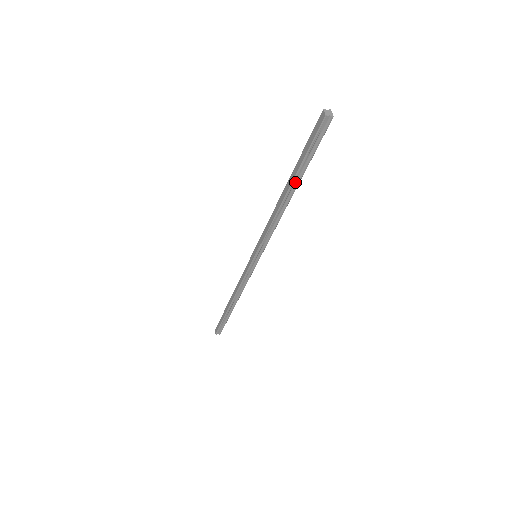
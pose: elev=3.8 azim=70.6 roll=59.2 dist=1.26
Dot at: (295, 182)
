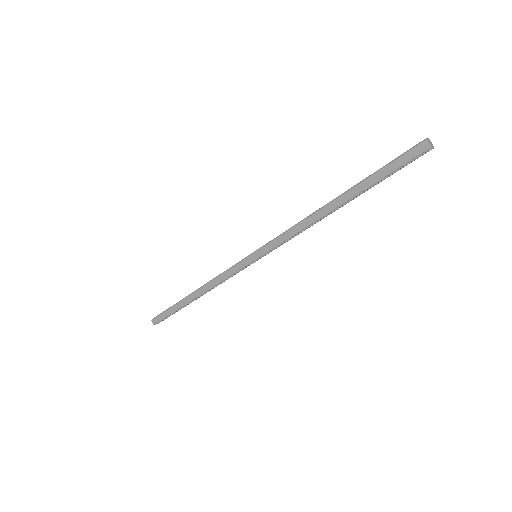
Dot at: (353, 197)
